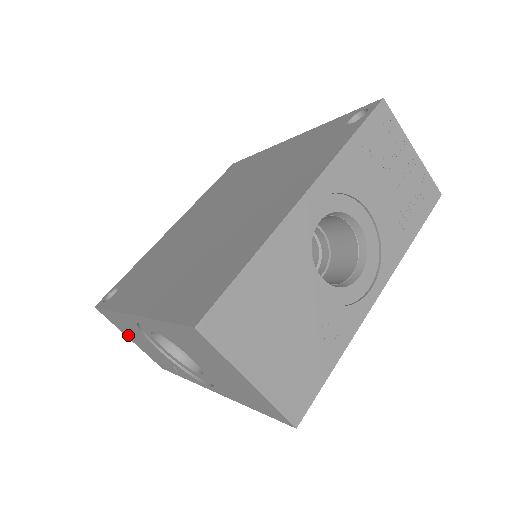
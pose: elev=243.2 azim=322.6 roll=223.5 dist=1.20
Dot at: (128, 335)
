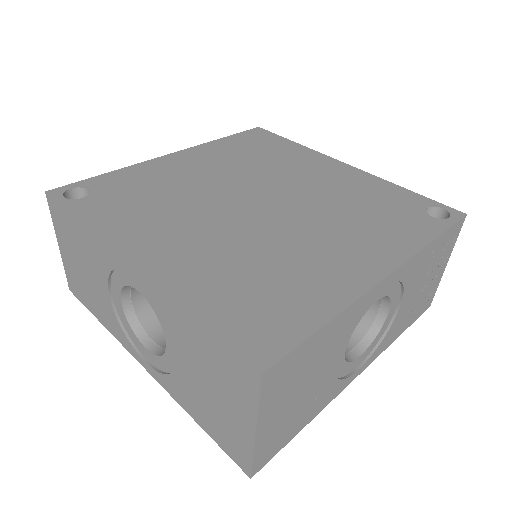
Dot at: (64, 244)
